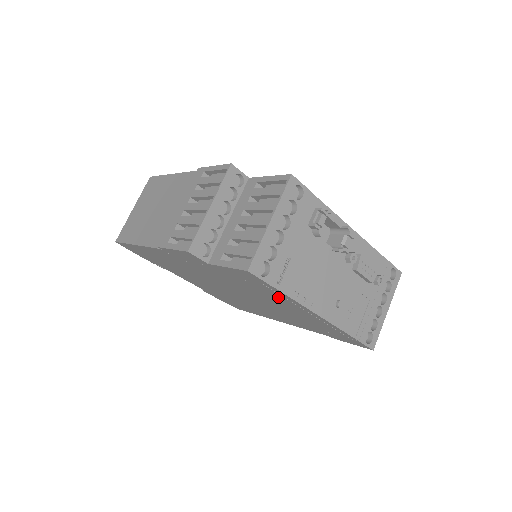
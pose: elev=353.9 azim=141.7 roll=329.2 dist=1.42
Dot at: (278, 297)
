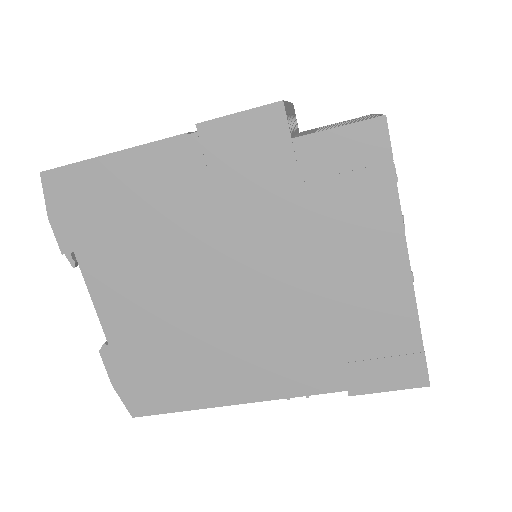
Dot at: (365, 219)
